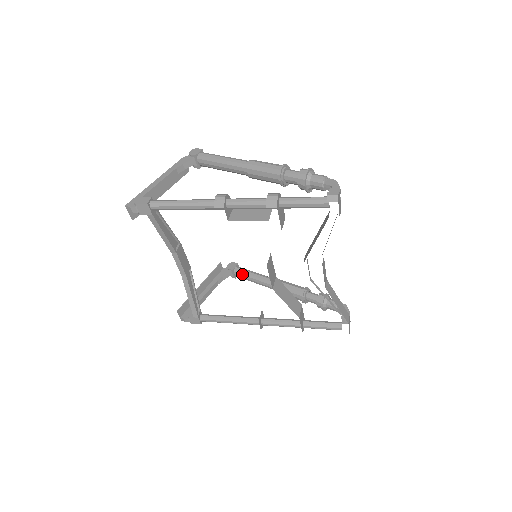
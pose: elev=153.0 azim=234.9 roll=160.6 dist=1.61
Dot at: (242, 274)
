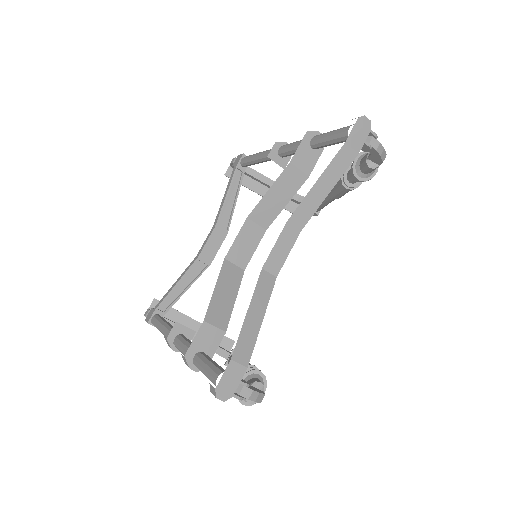
Dot at: occluded
